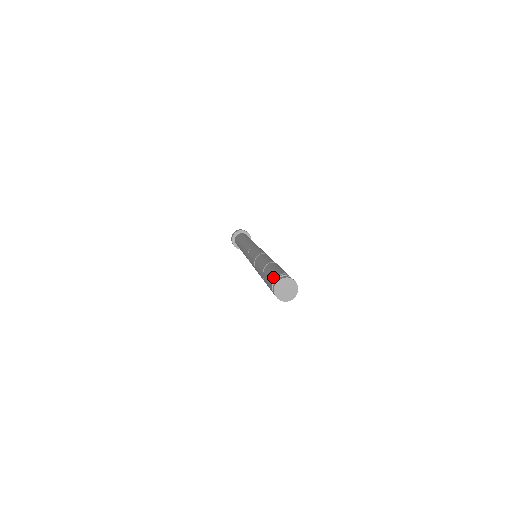
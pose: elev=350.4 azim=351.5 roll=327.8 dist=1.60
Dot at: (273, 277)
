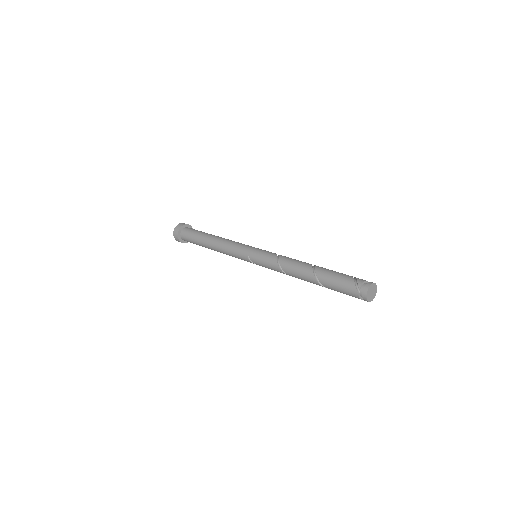
Dot at: (352, 292)
